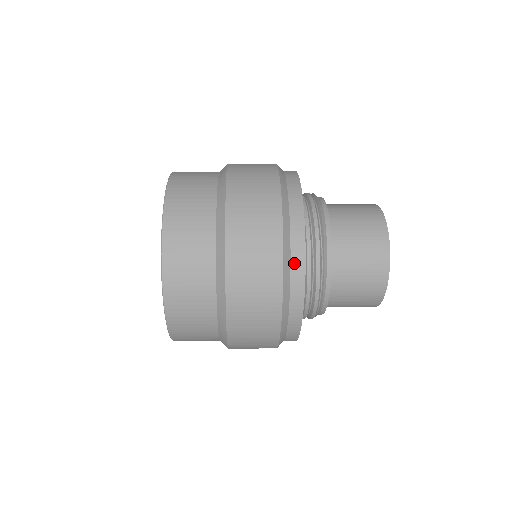
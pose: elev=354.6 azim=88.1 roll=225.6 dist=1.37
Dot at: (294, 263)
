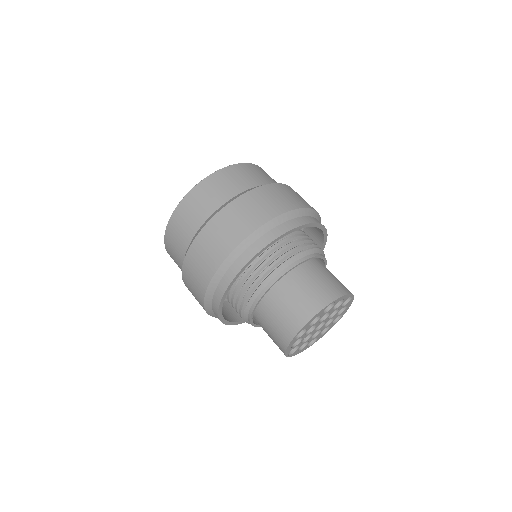
Dot at: occluded
